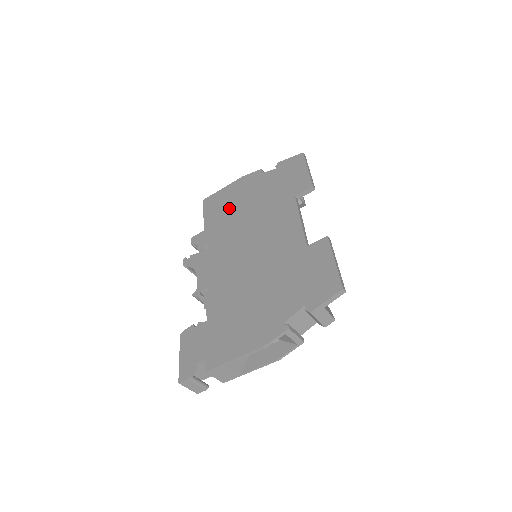
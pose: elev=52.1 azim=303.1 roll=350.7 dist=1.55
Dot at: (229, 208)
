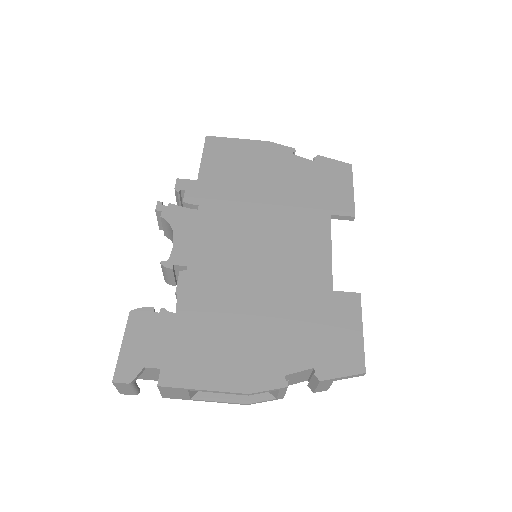
Dot at: (241, 172)
